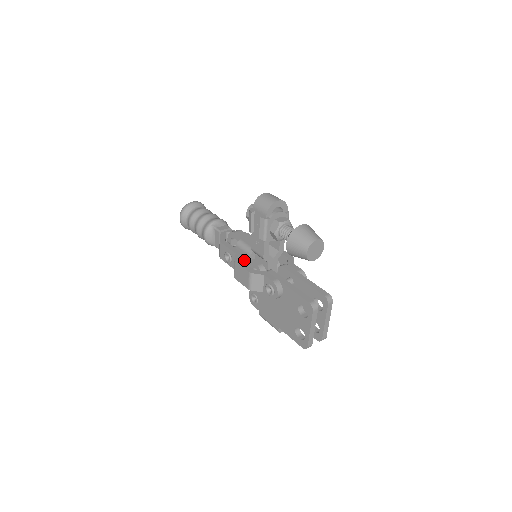
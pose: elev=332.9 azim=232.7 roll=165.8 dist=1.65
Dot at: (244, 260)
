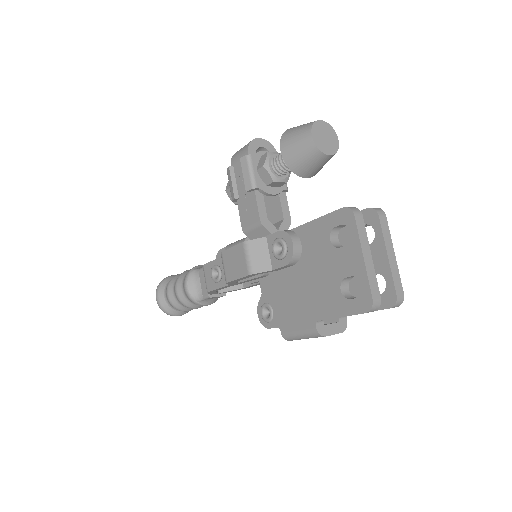
Dot at: occluded
